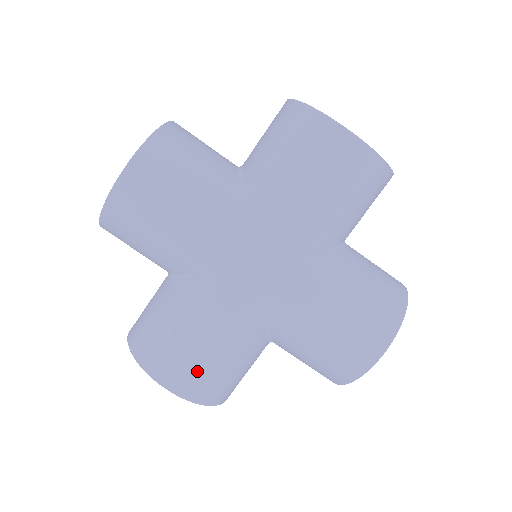
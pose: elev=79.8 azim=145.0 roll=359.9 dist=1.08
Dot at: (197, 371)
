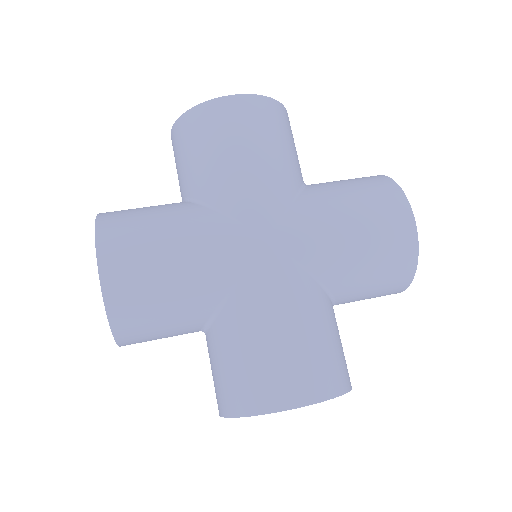
Dot at: (306, 366)
